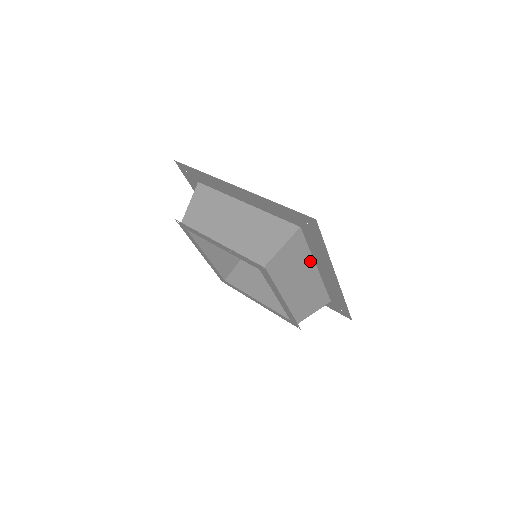
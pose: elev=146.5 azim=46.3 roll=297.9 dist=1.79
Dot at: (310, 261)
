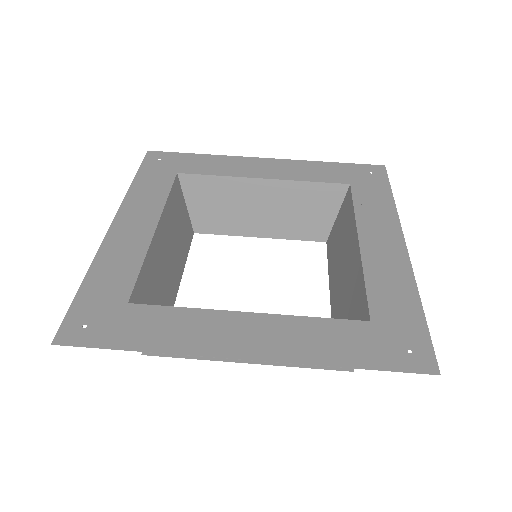
Dot at: occluded
